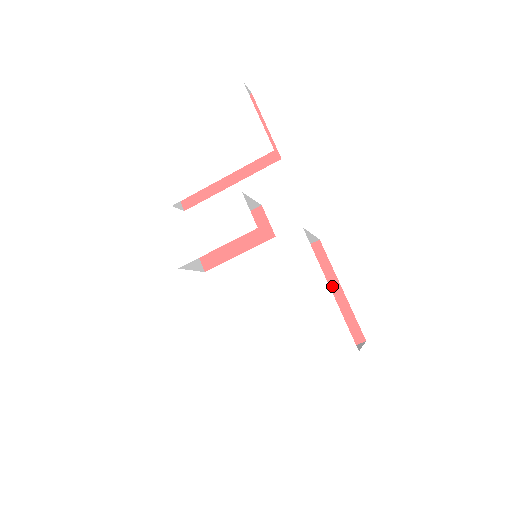
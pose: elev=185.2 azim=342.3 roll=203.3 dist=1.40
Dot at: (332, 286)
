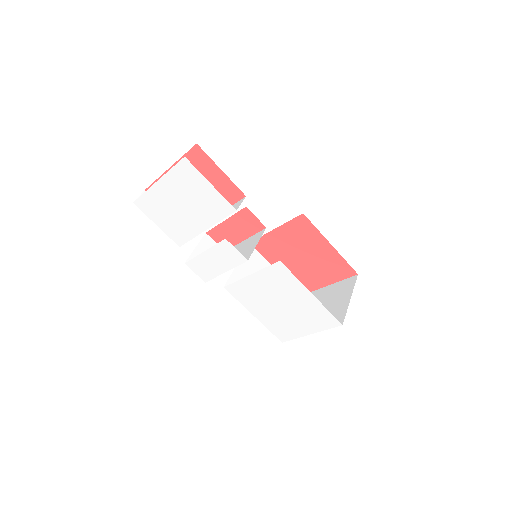
Dot at: (323, 243)
